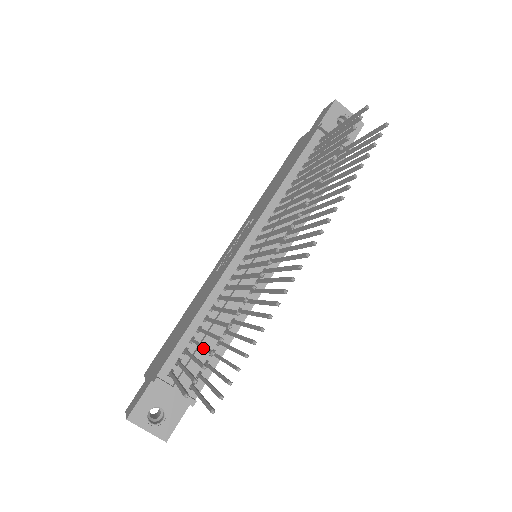
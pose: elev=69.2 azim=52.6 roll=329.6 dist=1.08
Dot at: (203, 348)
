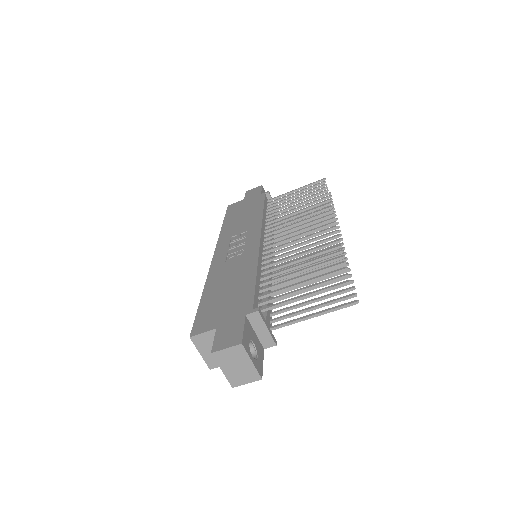
Dot at: (317, 271)
